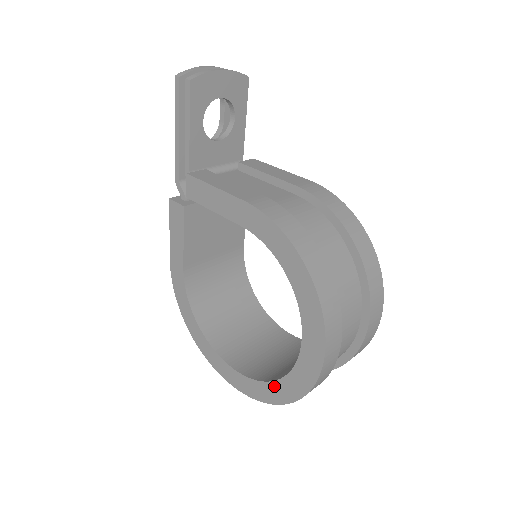
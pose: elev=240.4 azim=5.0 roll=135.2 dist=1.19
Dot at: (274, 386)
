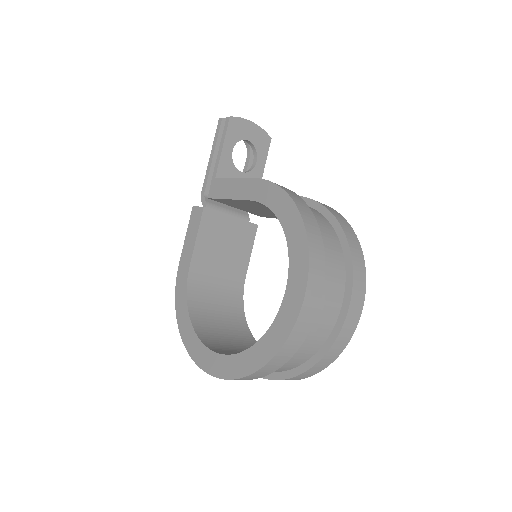
Dot at: (254, 350)
